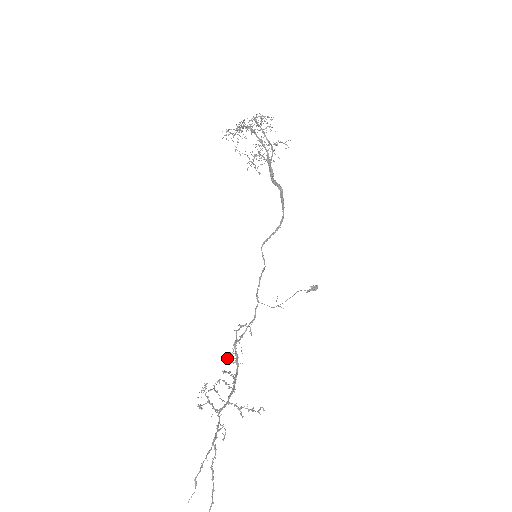
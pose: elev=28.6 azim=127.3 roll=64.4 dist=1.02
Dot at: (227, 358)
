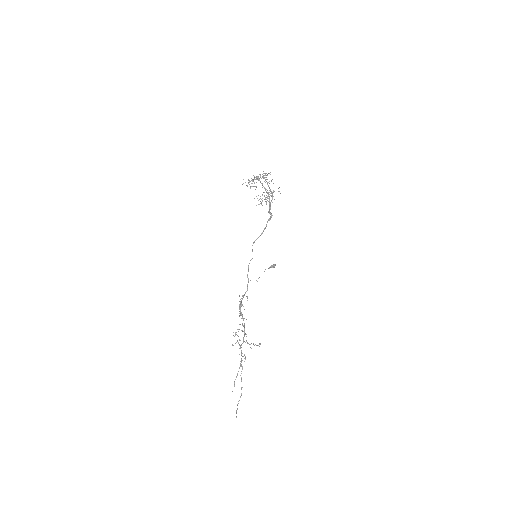
Dot at: (239, 316)
